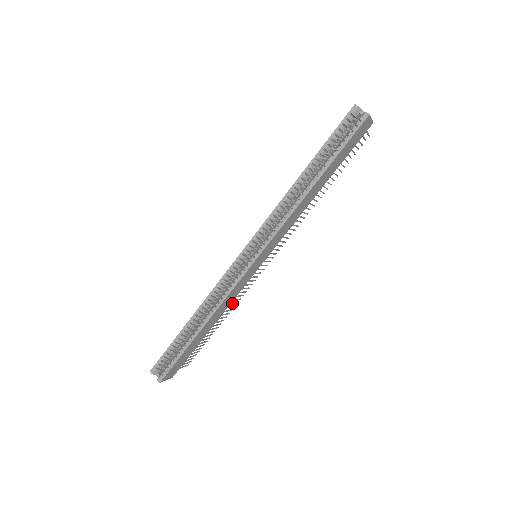
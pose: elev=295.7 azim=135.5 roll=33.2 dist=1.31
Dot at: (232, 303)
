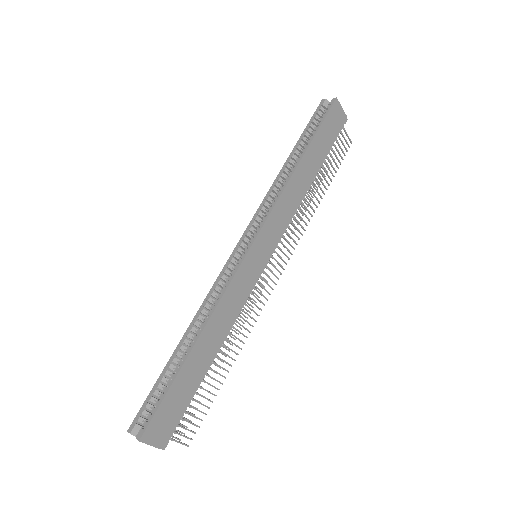
Dot at: (238, 330)
